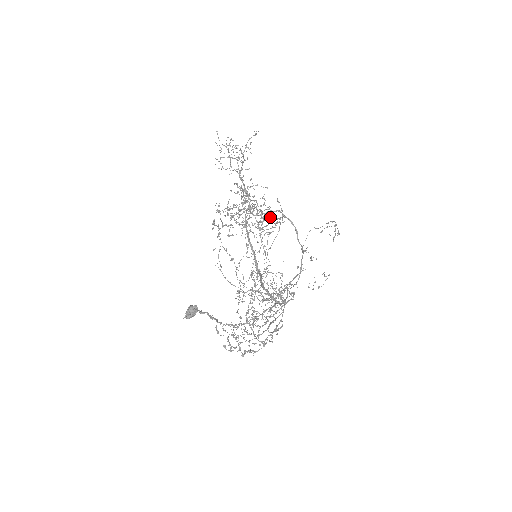
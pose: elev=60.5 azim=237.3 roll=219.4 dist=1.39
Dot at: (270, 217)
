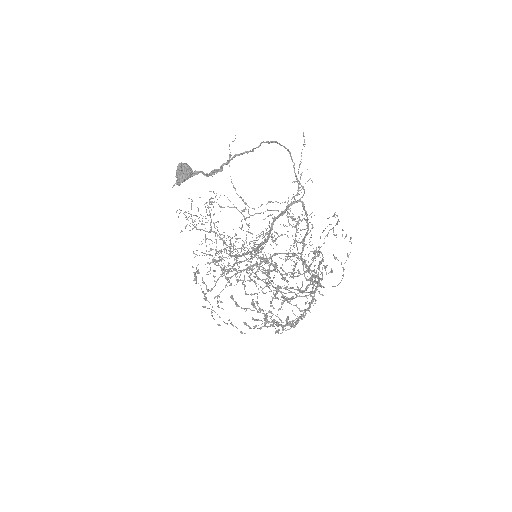
Dot at: occluded
